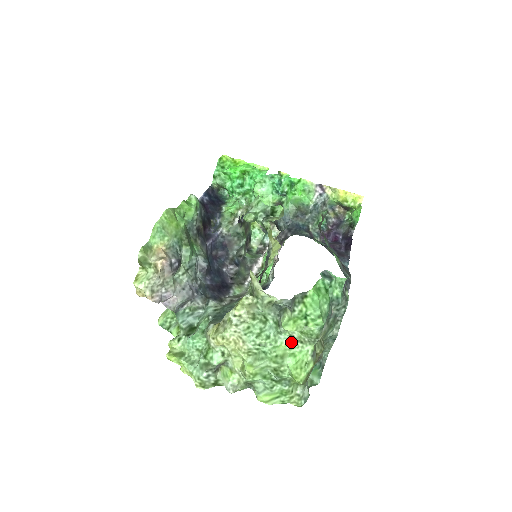
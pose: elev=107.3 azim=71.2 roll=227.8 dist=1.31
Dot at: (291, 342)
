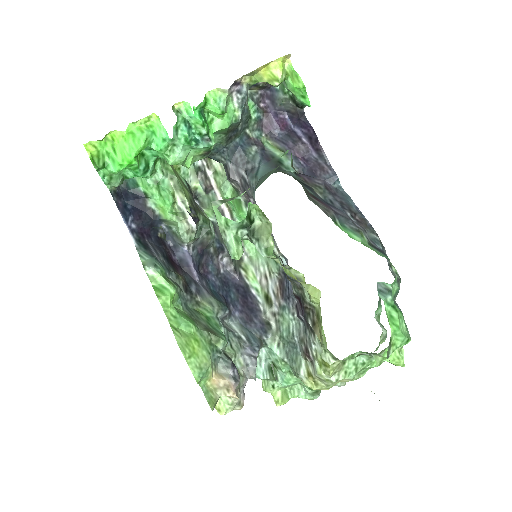
Dot at: (382, 353)
